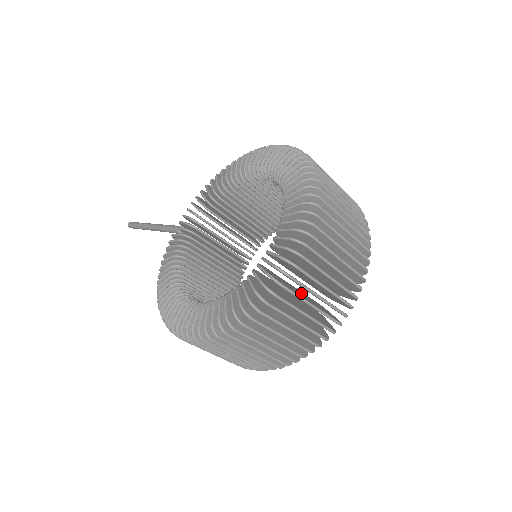
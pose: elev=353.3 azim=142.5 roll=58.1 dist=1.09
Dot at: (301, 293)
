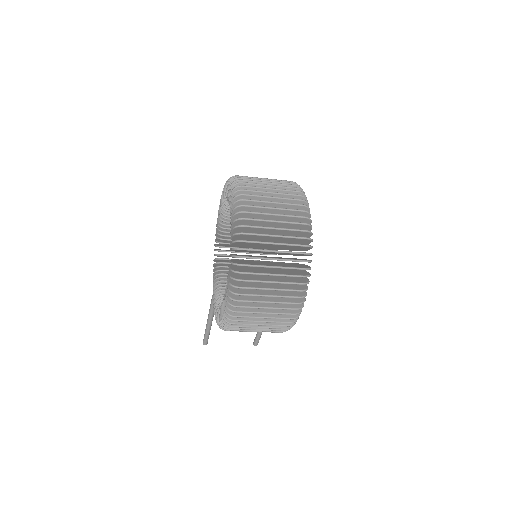
Dot at: occluded
